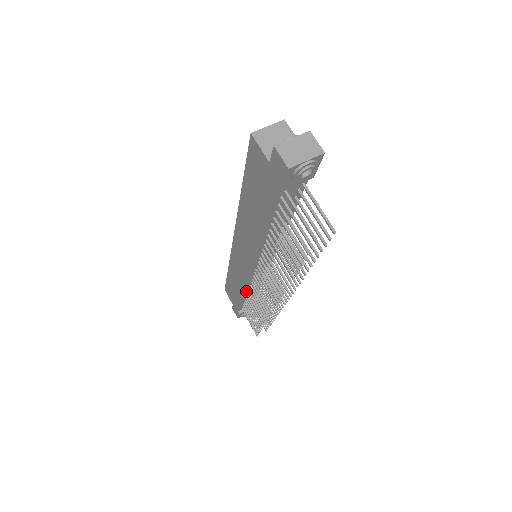
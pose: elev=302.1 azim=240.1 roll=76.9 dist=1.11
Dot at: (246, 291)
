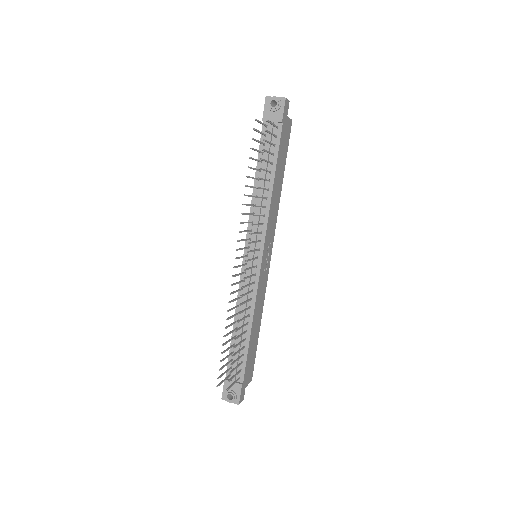
Dot at: (237, 312)
